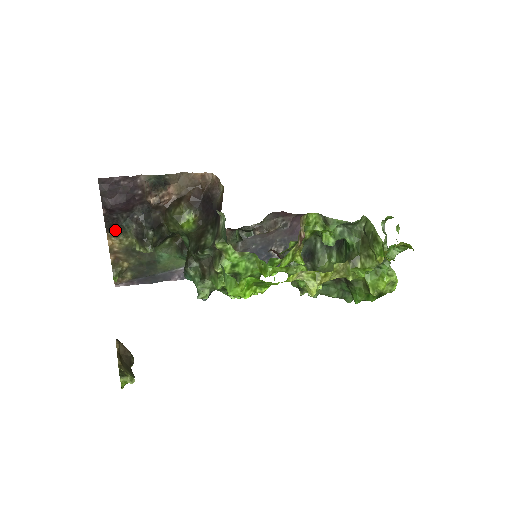
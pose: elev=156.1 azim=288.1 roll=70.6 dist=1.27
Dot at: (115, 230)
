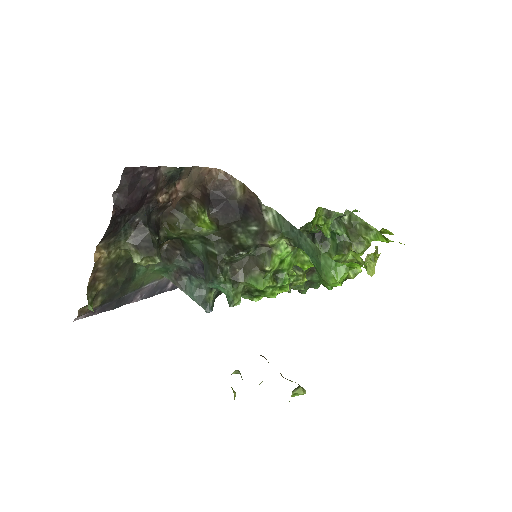
Dot at: (108, 239)
